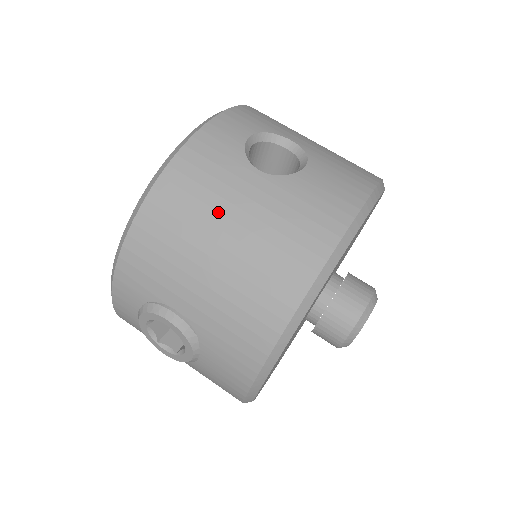
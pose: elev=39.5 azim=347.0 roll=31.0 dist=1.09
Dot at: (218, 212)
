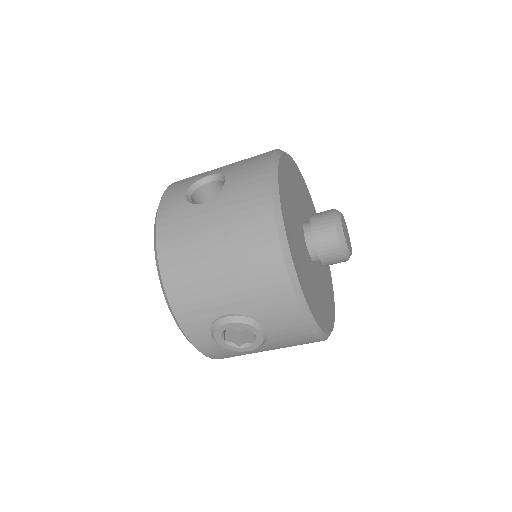
Dot at: (200, 242)
